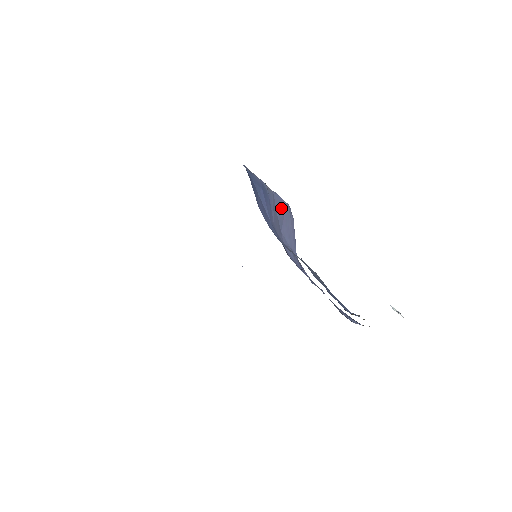
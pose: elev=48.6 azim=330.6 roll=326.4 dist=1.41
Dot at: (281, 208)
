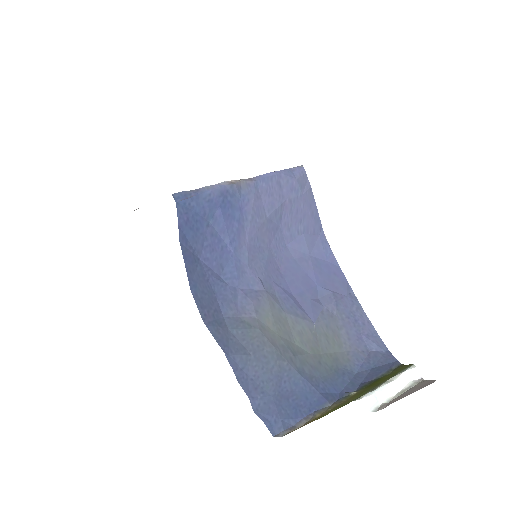
Dot at: (278, 193)
